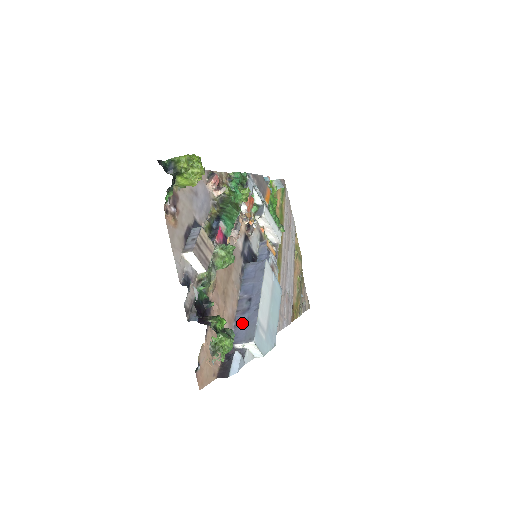
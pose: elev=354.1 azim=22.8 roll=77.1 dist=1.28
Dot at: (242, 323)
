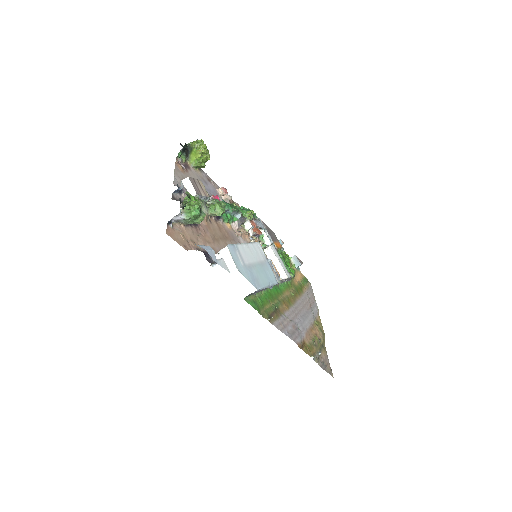
Dot at: occluded
